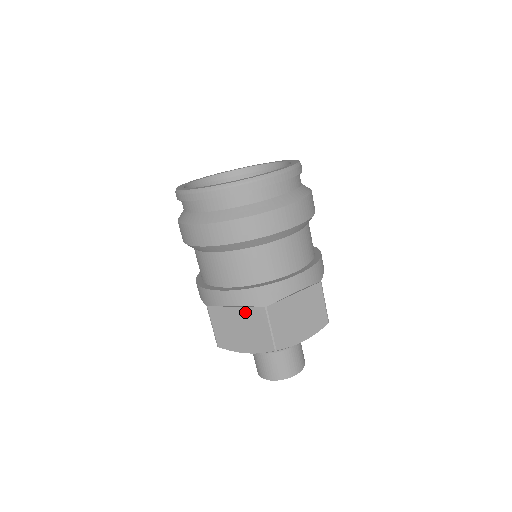
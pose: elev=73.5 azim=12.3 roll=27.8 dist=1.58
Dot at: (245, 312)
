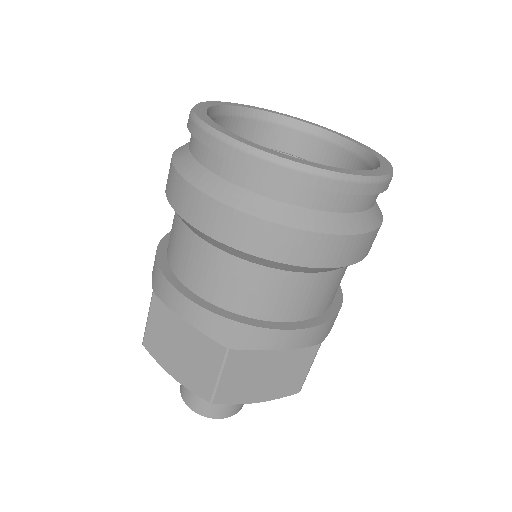
Dot at: (198, 334)
